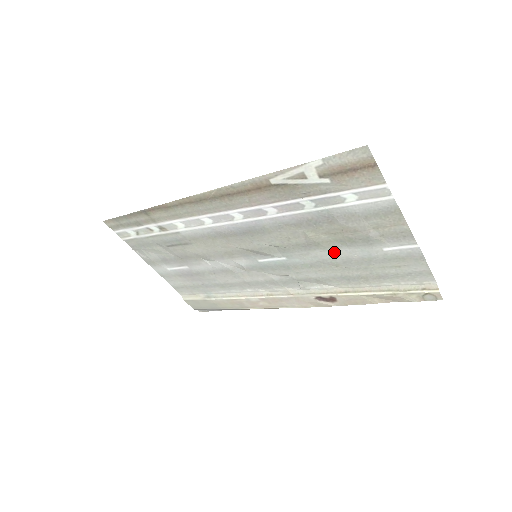
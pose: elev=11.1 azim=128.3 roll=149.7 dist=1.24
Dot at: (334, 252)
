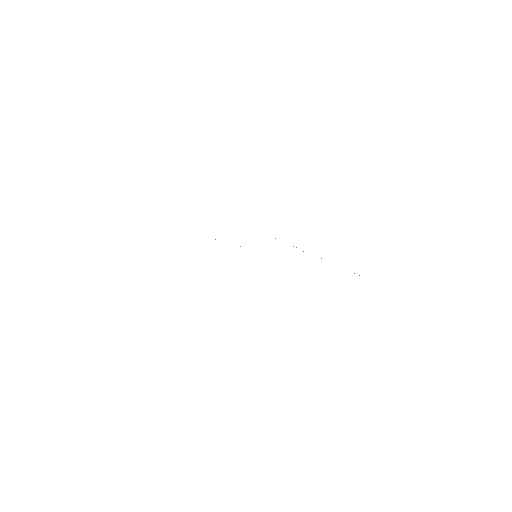
Dot at: occluded
